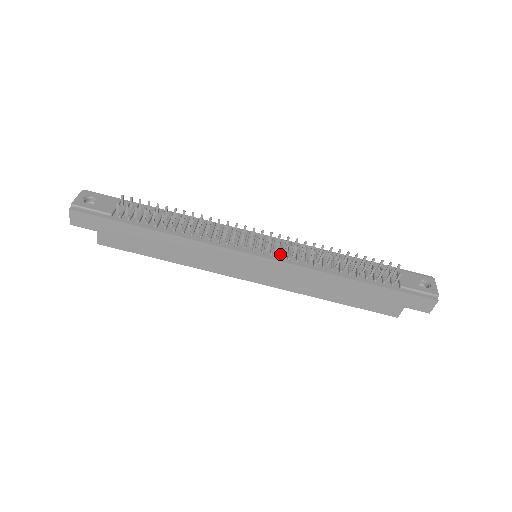
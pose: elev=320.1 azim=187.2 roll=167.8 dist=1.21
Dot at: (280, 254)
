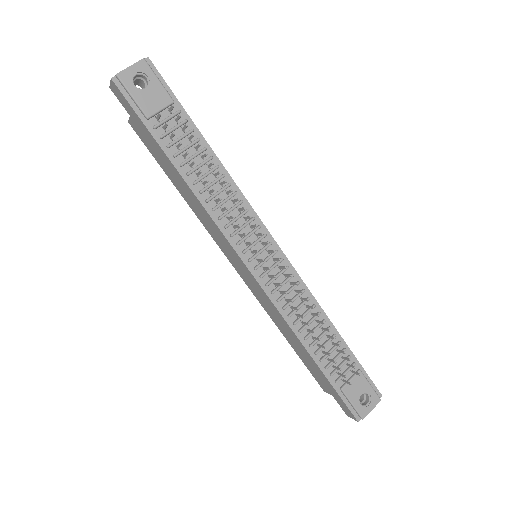
Dot at: (269, 283)
